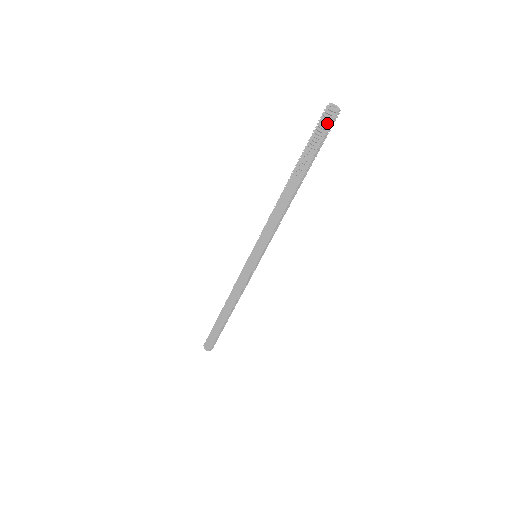
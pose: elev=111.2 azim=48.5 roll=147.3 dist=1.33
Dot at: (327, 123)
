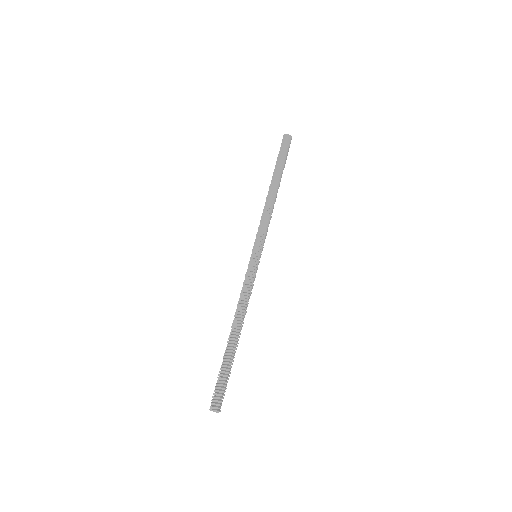
Dot at: (287, 143)
